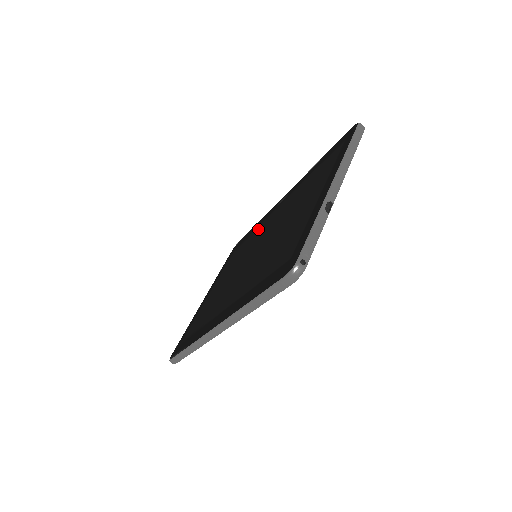
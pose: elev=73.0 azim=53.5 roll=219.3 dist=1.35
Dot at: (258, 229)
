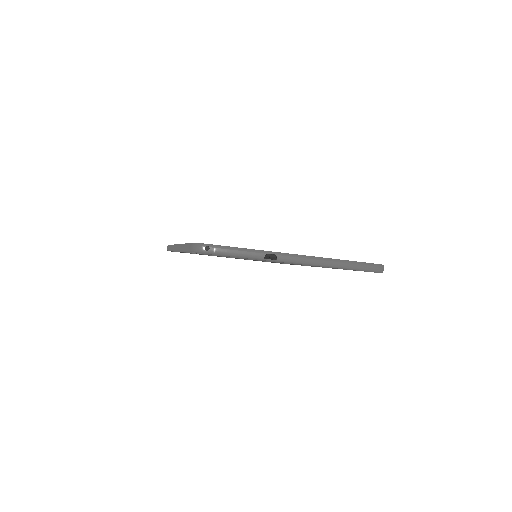
Dot at: occluded
